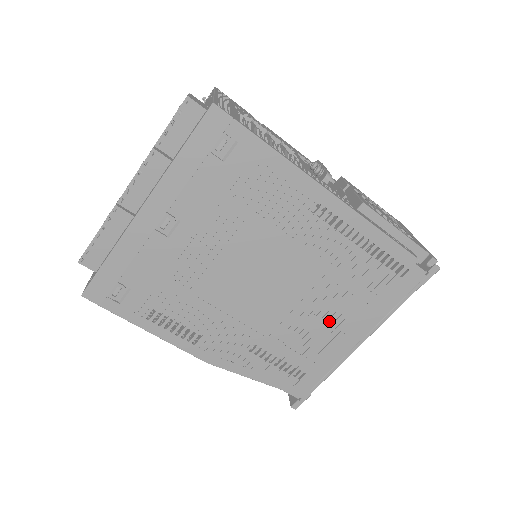
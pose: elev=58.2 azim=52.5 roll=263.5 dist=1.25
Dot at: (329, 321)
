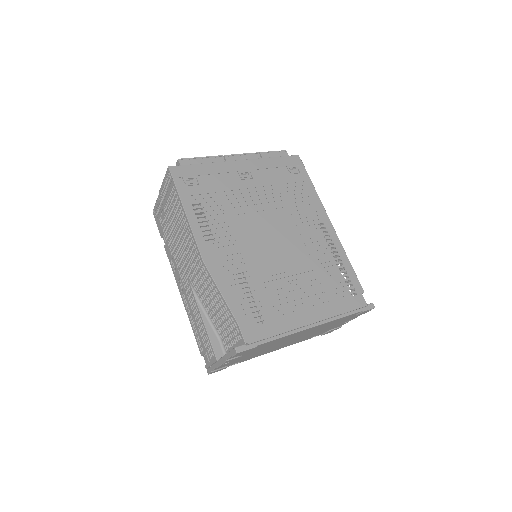
Dot at: (299, 293)
